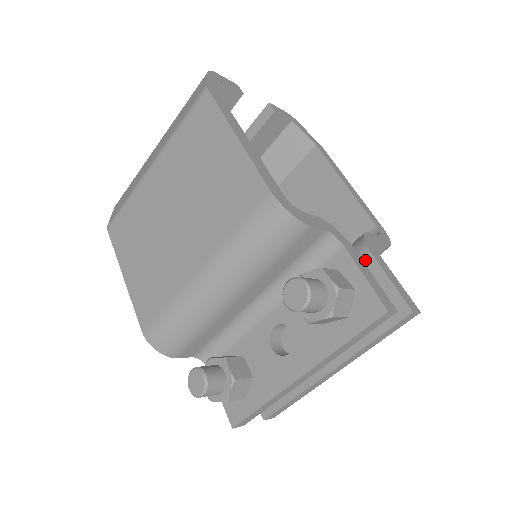
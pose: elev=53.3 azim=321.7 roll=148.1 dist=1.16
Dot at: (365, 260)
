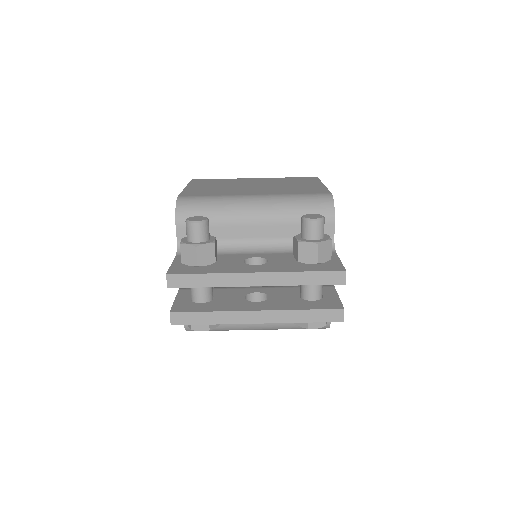
Dot at: (328, 287)
